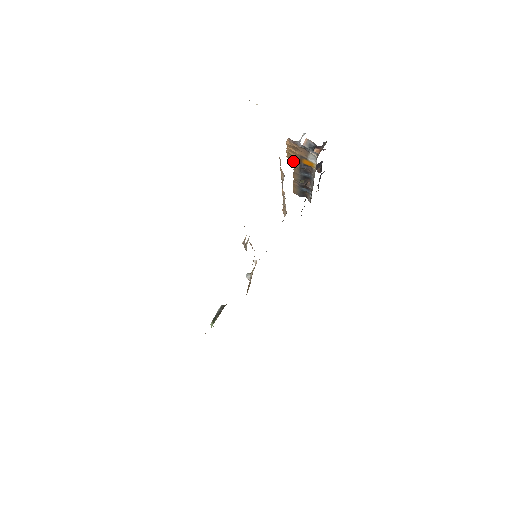
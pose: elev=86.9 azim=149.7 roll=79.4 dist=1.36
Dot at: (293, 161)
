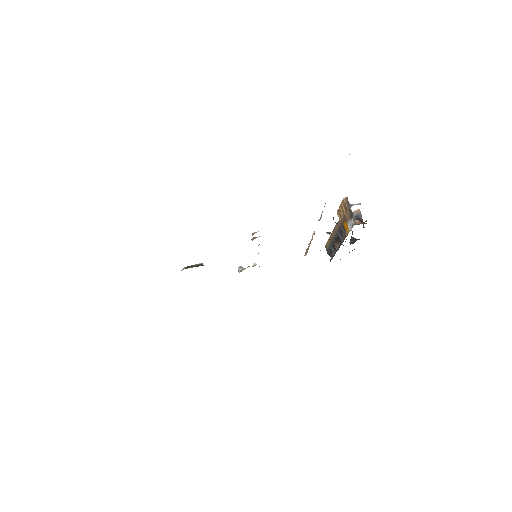
Dot at: (339, 218)
